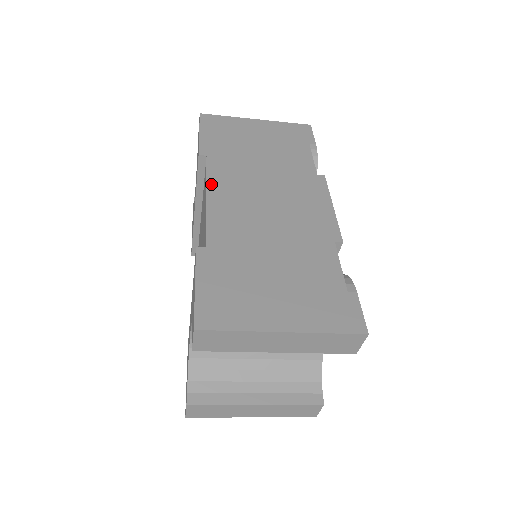
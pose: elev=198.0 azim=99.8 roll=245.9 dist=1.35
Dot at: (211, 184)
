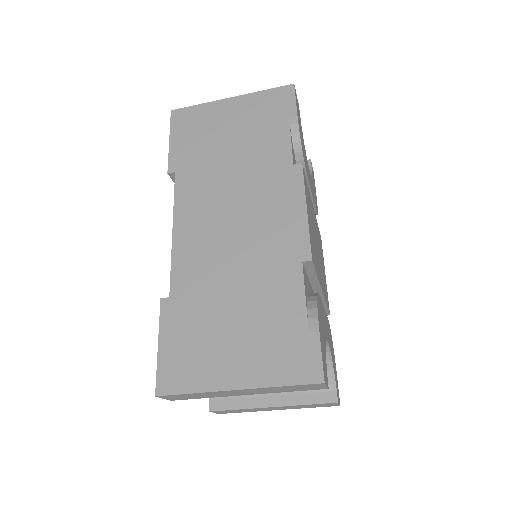
Dot at: (178, 212)
